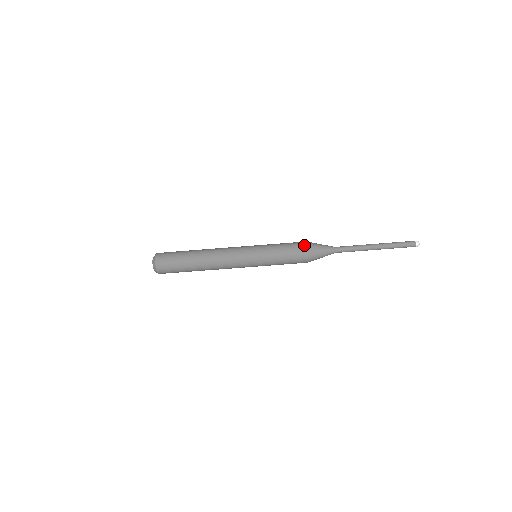
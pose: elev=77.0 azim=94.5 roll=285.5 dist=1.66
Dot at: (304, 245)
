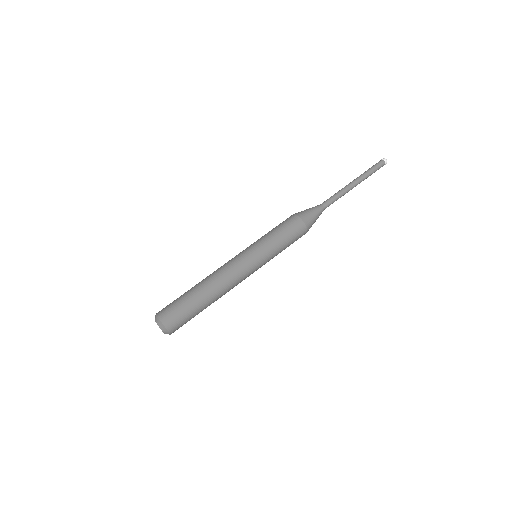
Dot at: (291, 216)
